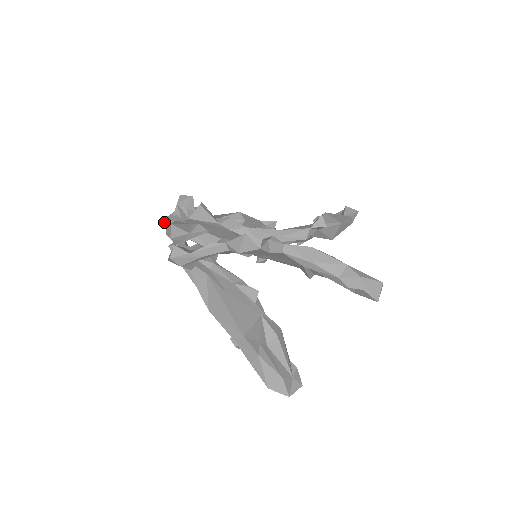
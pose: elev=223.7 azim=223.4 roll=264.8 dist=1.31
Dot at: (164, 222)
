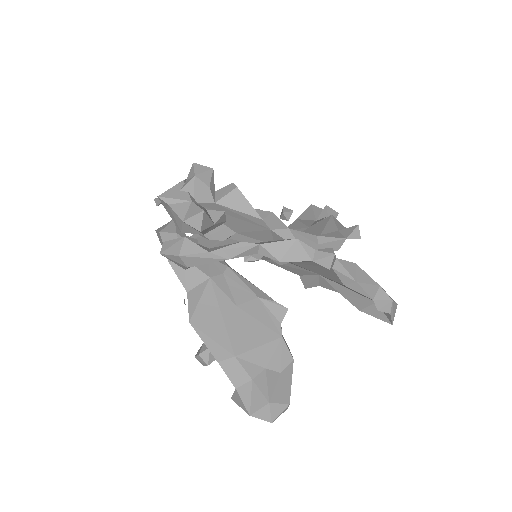
Dot at: (168, 198)
